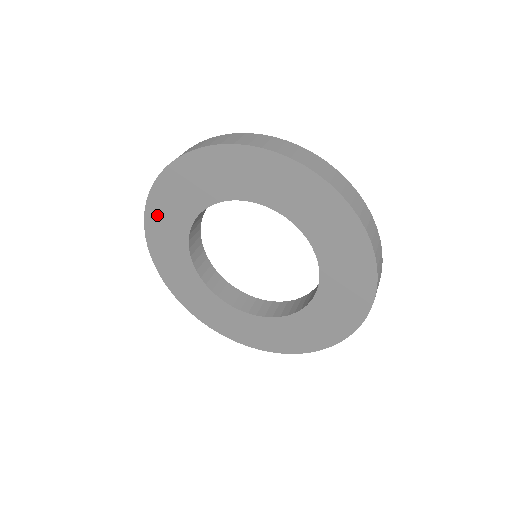
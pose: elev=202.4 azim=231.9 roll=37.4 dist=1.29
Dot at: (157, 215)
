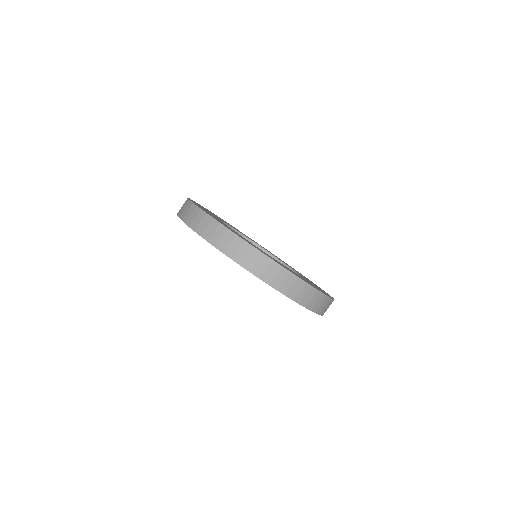
Dot at: occluded
